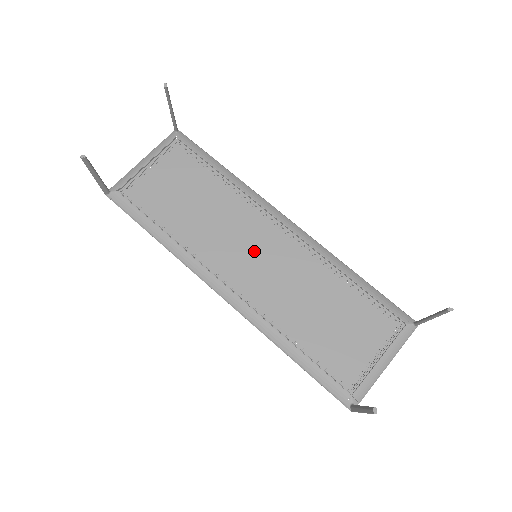
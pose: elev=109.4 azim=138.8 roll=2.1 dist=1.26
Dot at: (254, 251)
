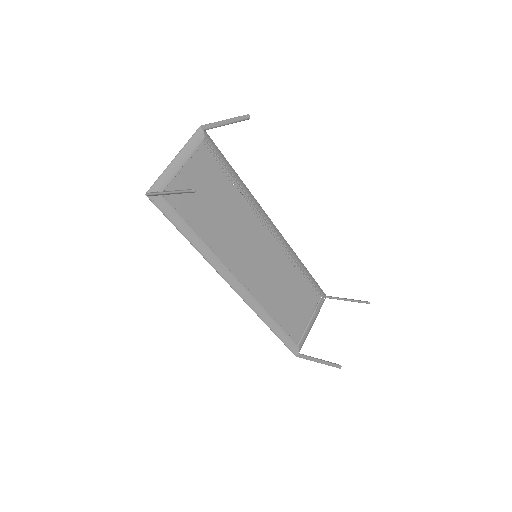
Dot at: (254, 251)
